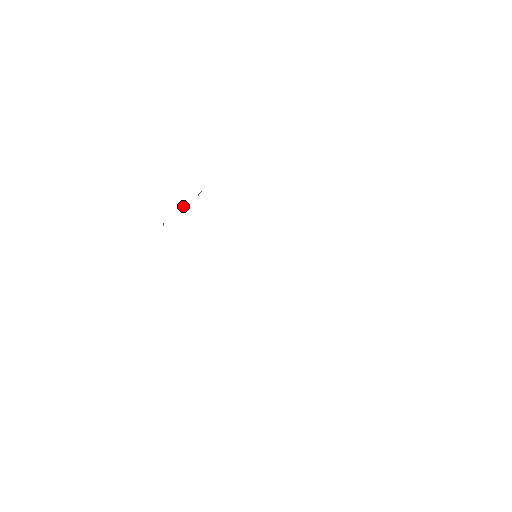
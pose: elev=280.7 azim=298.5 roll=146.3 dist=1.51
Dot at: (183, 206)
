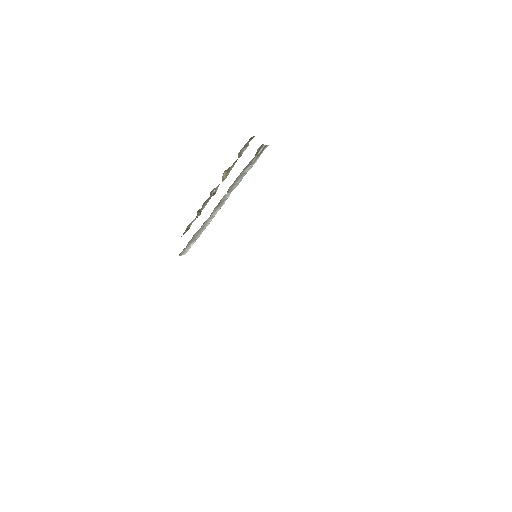
Dot at: (213, 191)
